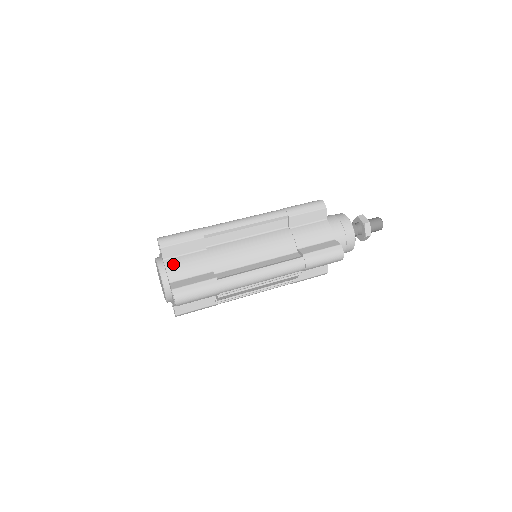
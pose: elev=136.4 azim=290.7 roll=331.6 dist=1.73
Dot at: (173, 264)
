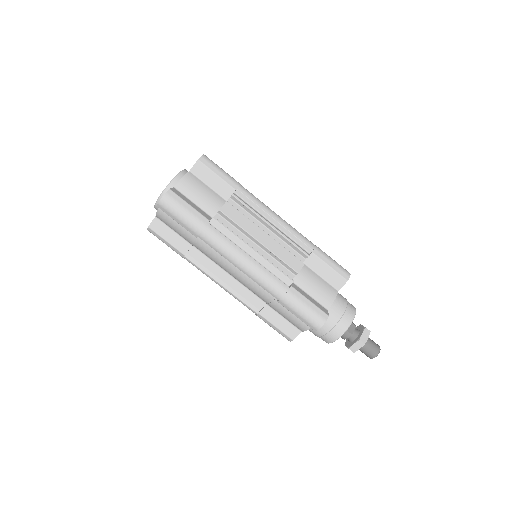
Dot at: (165, 215)
